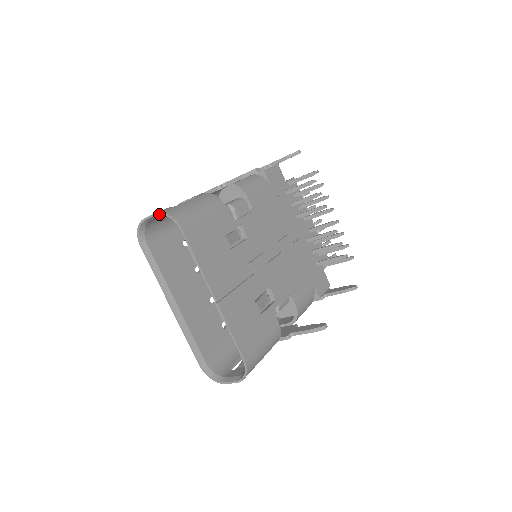
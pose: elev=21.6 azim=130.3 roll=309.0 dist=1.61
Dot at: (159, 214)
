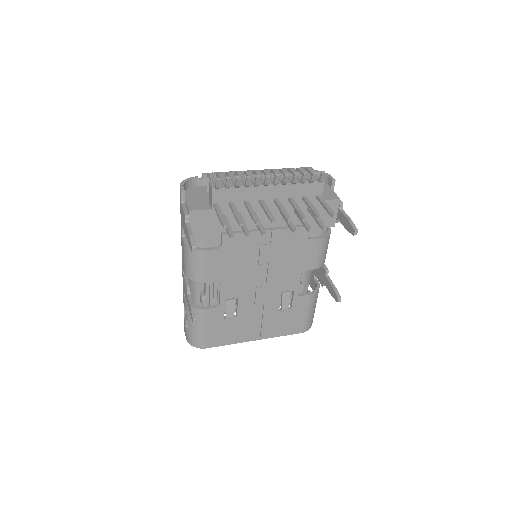
Dot at: (188, 341)
